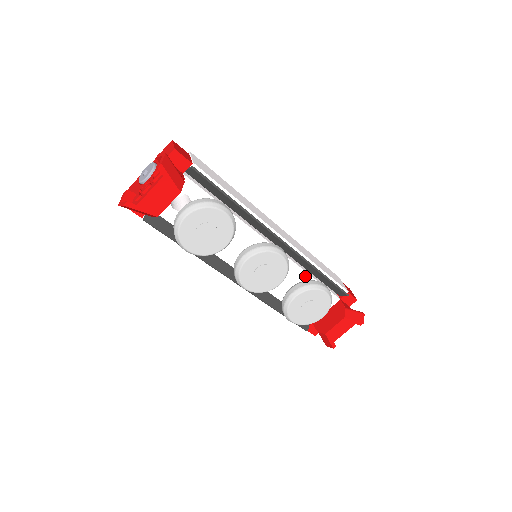
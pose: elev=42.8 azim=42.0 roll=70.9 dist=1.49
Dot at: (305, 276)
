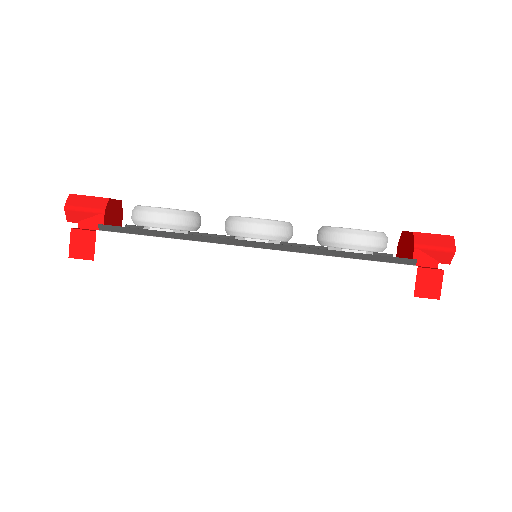
Dot at: occluded
